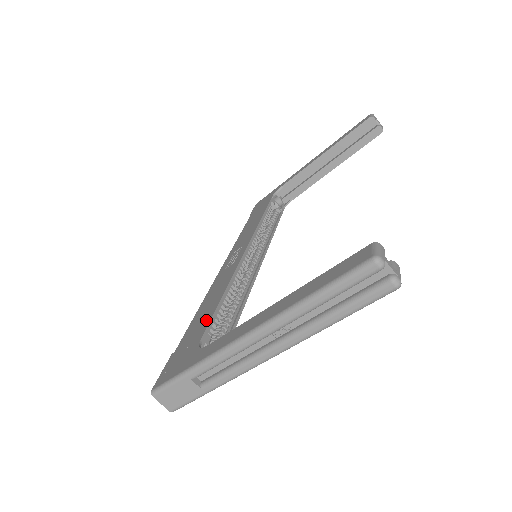
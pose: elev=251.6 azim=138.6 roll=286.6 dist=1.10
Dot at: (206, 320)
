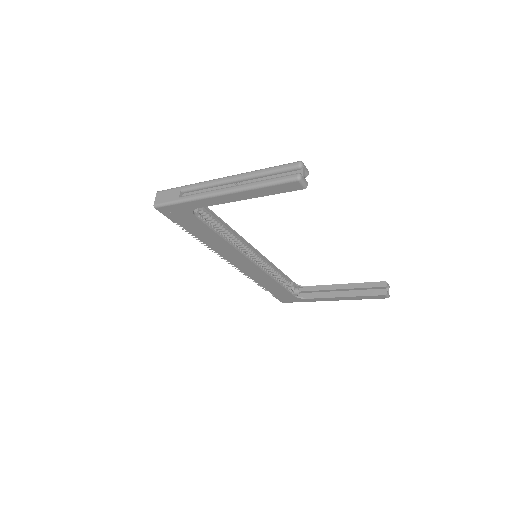
Dot at: (208, 211)
